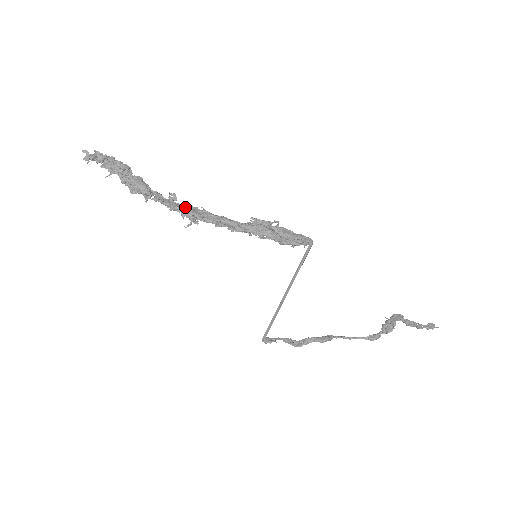
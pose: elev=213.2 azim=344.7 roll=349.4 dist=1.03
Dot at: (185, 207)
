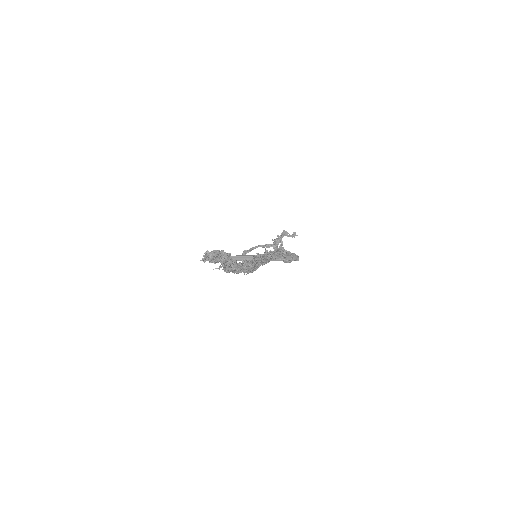
Dot at: (253, 271)
